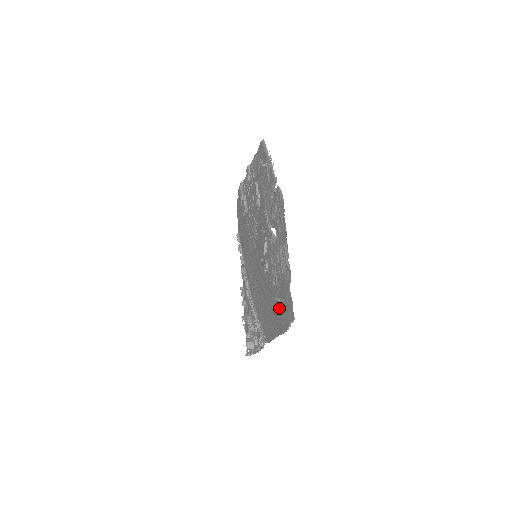
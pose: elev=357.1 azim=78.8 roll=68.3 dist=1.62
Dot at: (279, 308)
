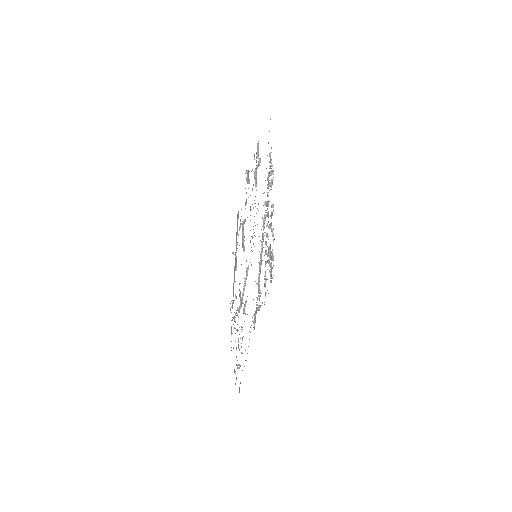
Dot at: occluded
